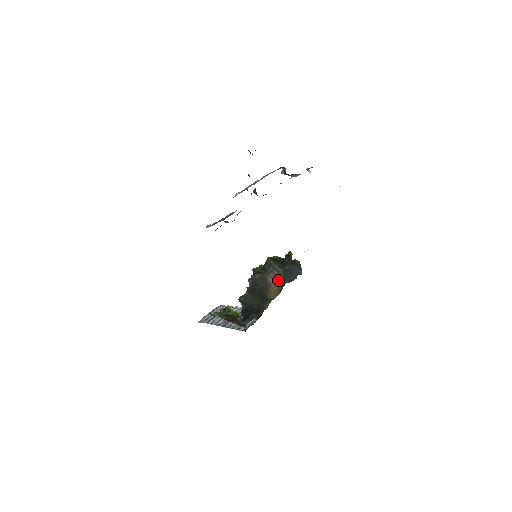
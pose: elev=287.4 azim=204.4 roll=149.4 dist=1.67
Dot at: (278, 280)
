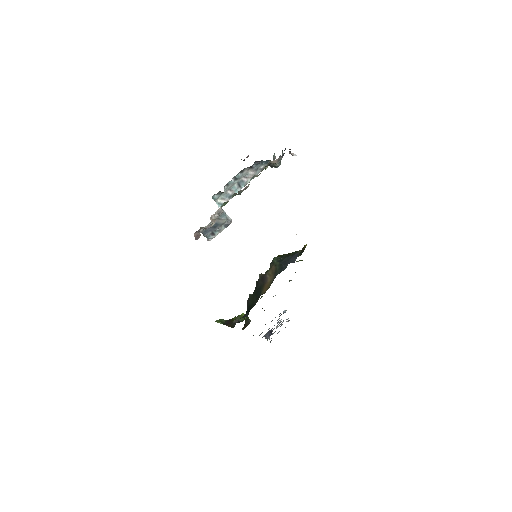
Dot at: (273, 274)
